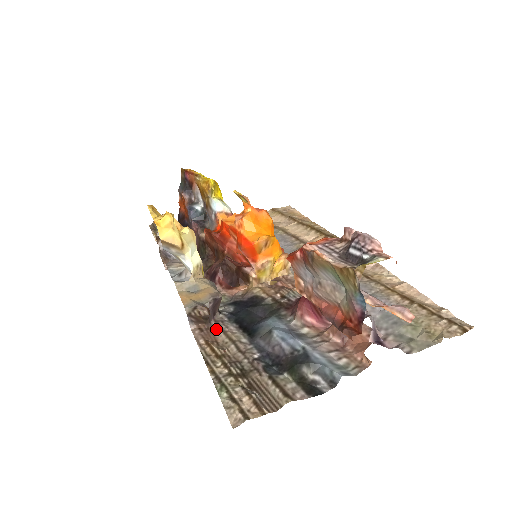
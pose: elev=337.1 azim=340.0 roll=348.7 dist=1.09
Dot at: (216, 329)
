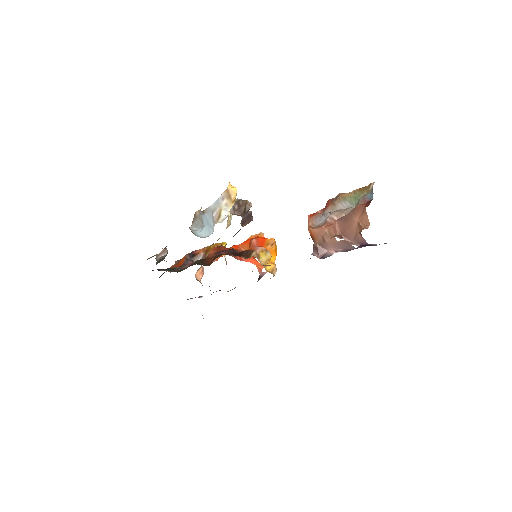
Dot at: occluded
